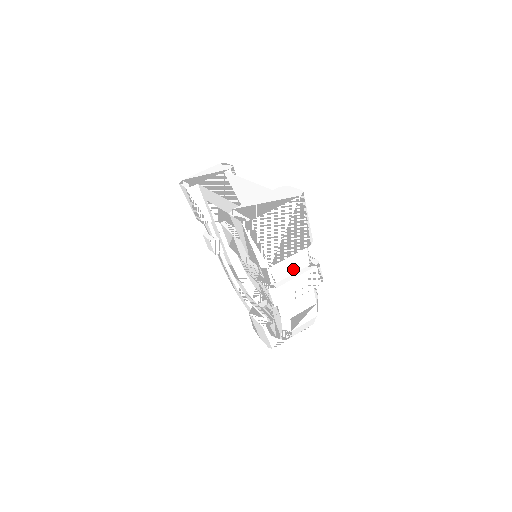
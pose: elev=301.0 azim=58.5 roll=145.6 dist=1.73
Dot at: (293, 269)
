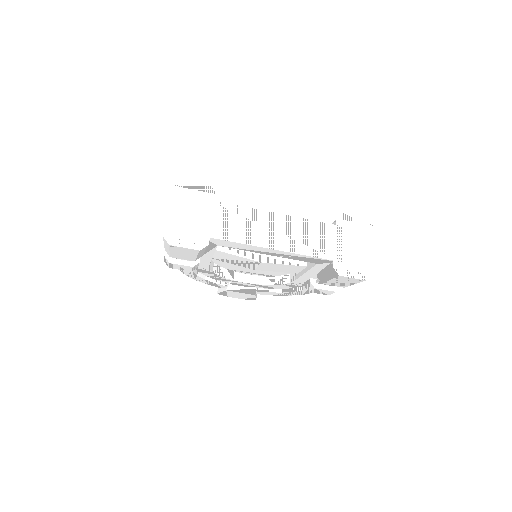
Dot at: occluded
